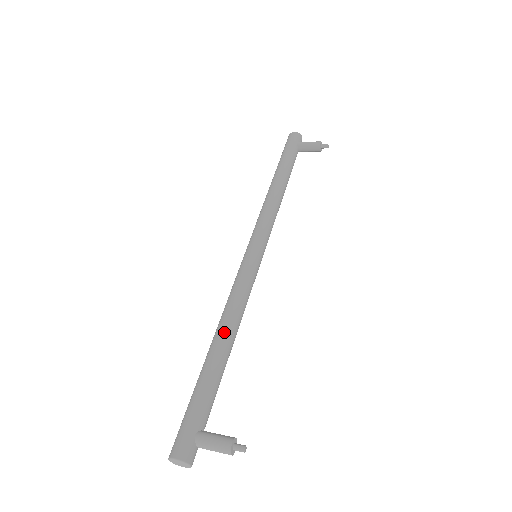
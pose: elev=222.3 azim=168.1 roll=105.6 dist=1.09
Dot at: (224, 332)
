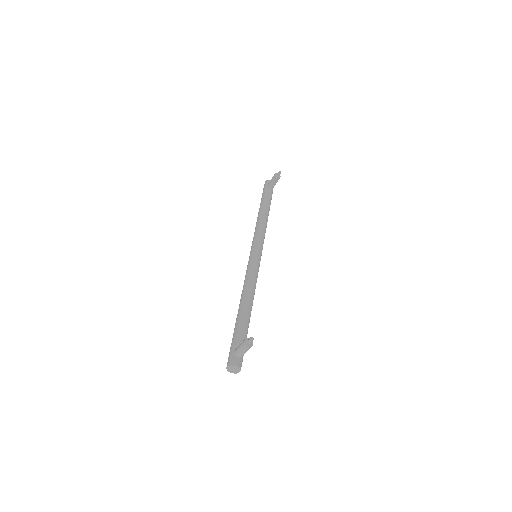
Dot at: (241, 300)
